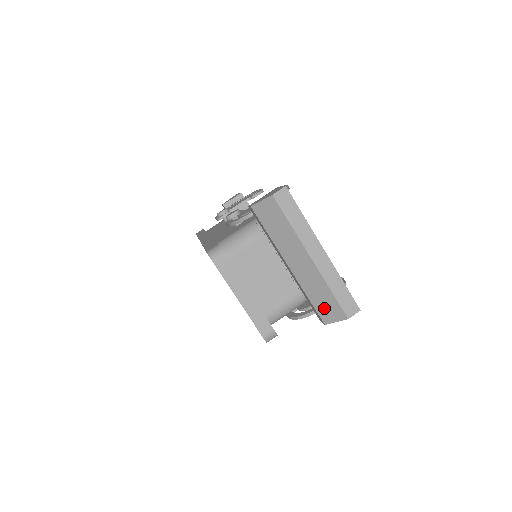
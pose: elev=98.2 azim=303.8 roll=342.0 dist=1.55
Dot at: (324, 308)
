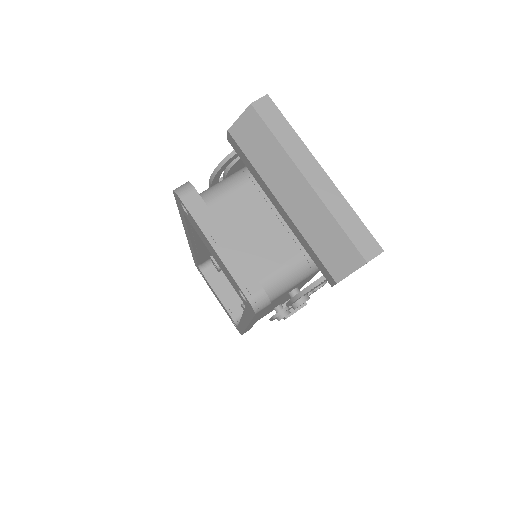
Dot at: (332, 255)
